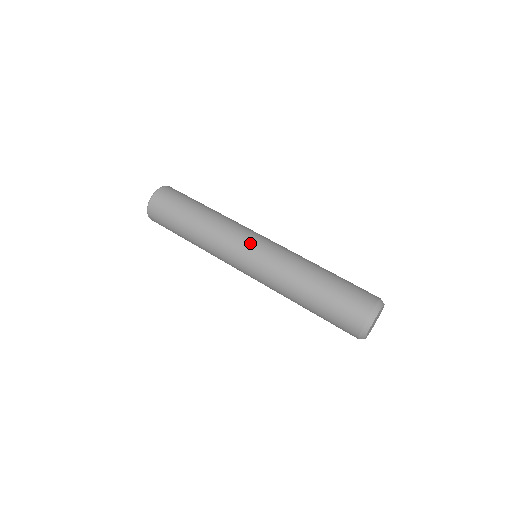
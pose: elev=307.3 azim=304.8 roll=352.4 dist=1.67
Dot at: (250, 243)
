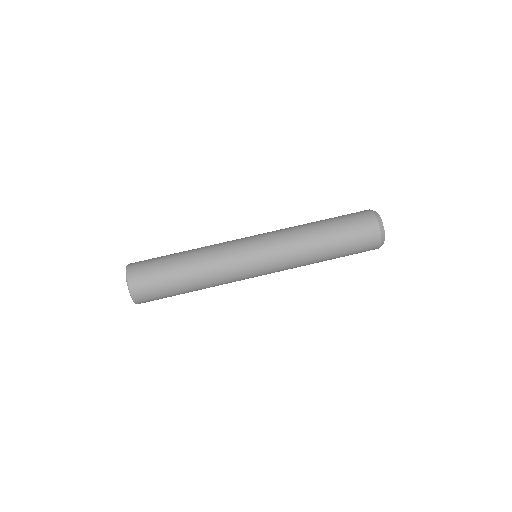
Dot at: (253, 260)
